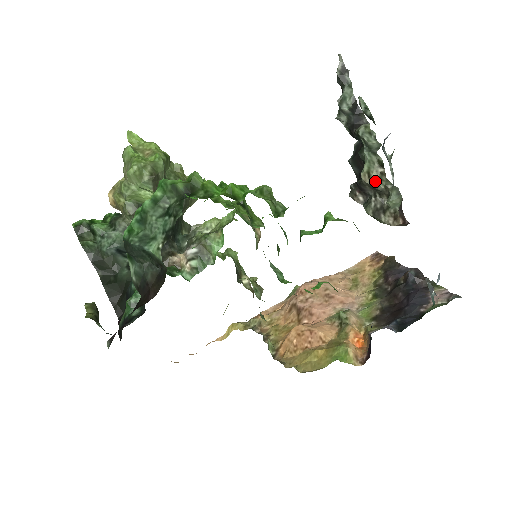
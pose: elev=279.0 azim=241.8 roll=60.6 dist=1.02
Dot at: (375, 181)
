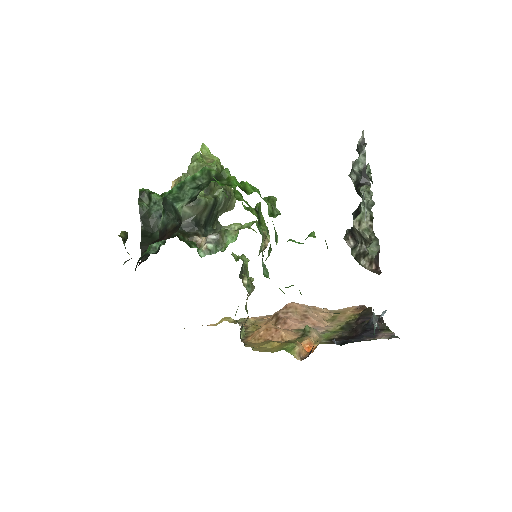
Dot at: (363, 229)
